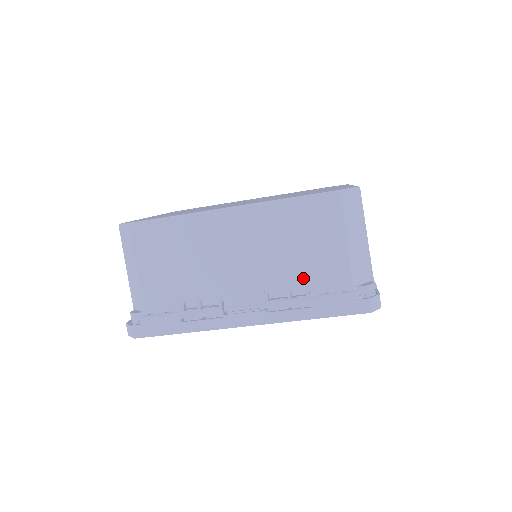
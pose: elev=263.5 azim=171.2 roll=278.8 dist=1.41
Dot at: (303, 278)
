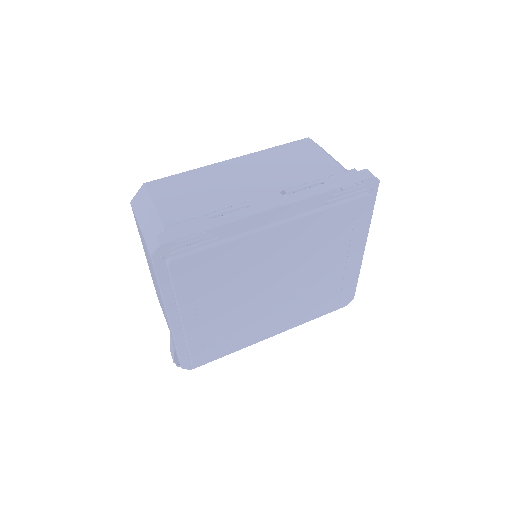
Dot at: (308, 178)
